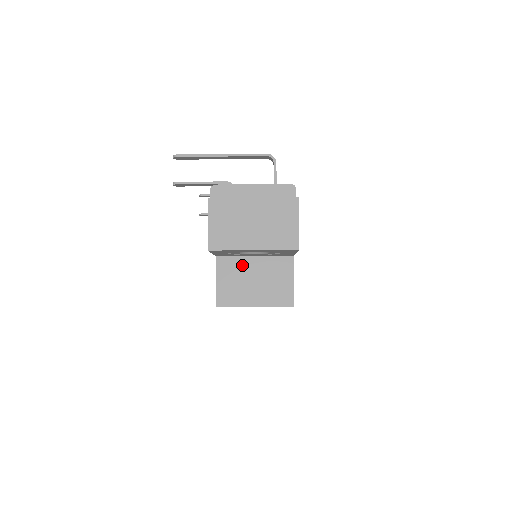
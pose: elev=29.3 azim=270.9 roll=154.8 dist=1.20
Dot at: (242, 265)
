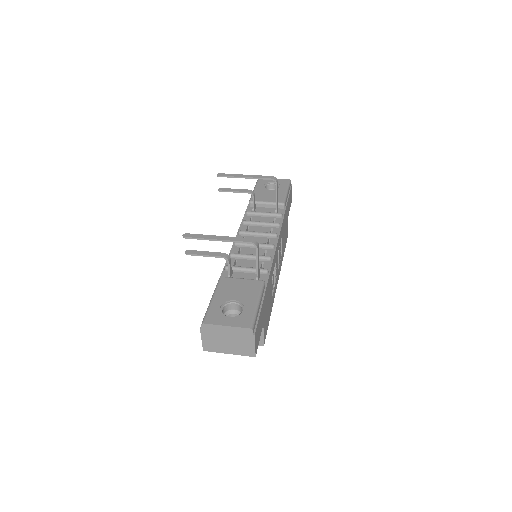
Dot at: occluded
